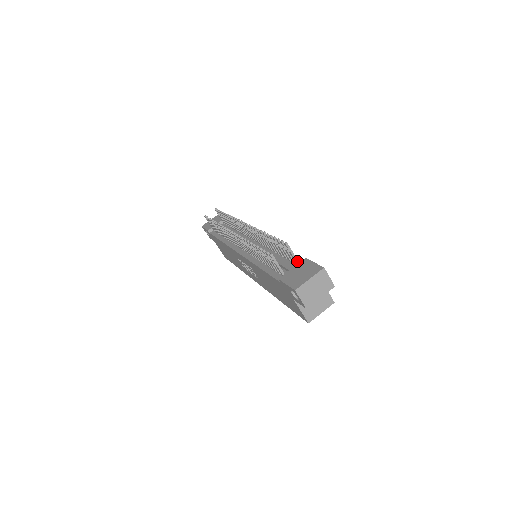
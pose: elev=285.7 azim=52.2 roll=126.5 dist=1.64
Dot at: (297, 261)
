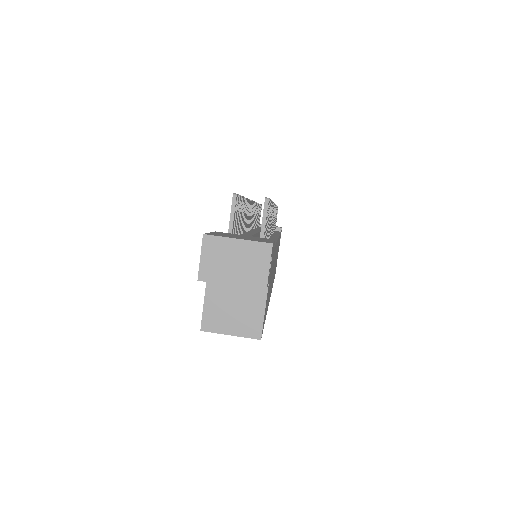
Dot at: (262, 237)
